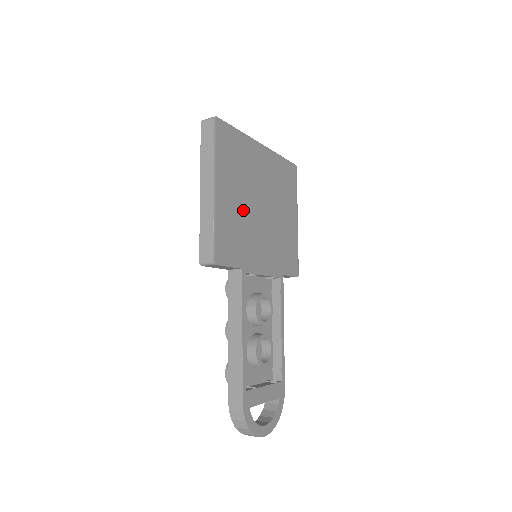
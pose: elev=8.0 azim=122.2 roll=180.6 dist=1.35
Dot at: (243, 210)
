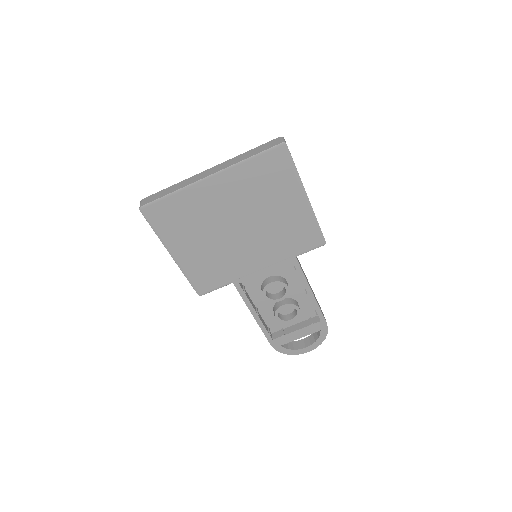
Dot at: (213, 247)
